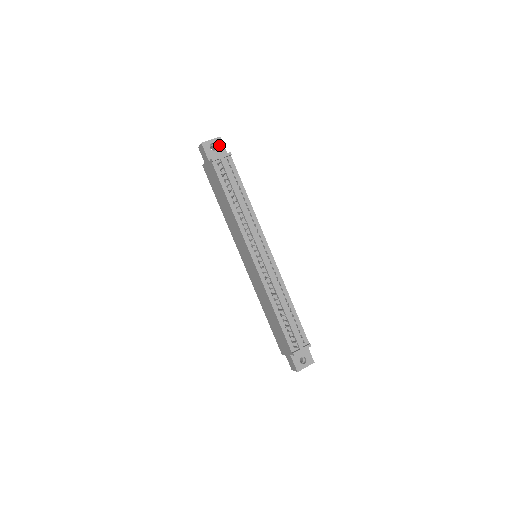
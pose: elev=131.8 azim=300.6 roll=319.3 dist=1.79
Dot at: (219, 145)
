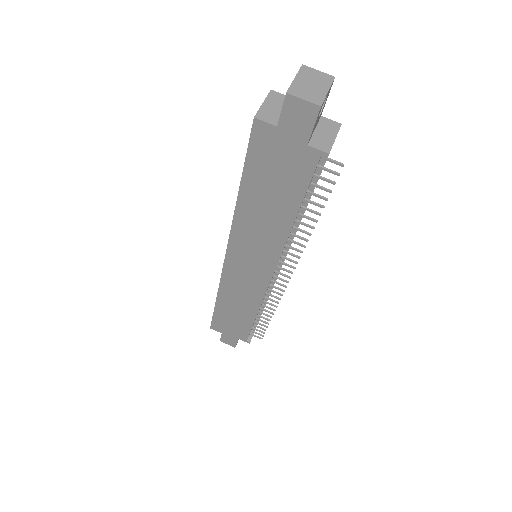
Dot at: (326, 99)
